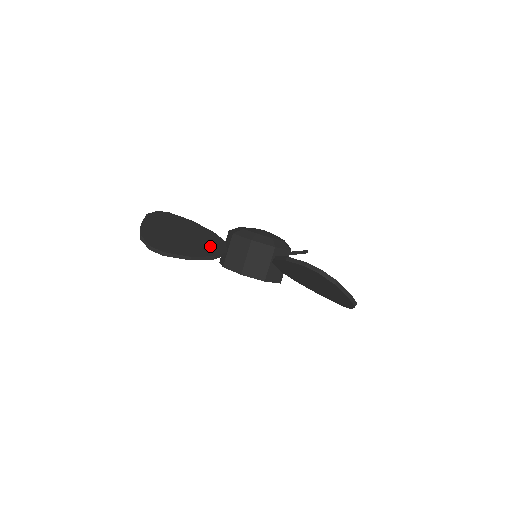
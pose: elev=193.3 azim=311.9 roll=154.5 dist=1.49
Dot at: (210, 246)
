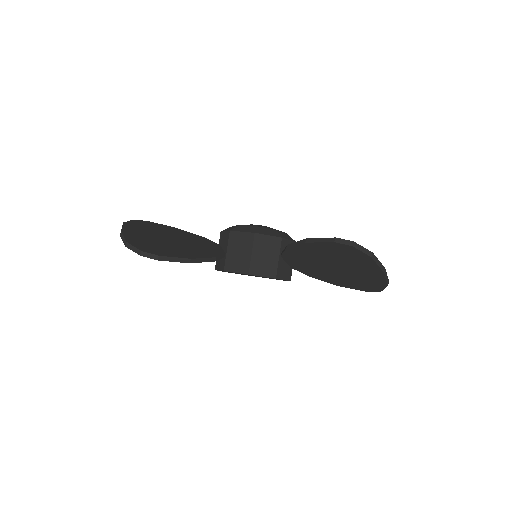
Dot at: (205, 249)
